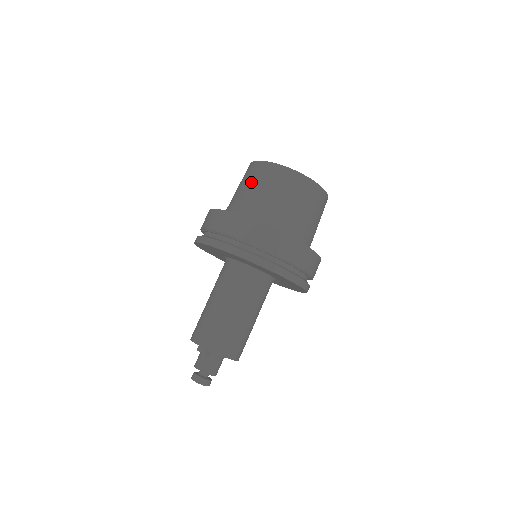
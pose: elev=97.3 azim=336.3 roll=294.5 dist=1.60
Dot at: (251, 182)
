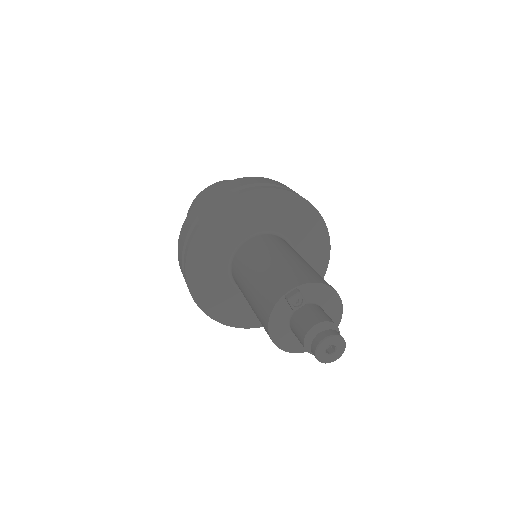
Dot at: occluded
